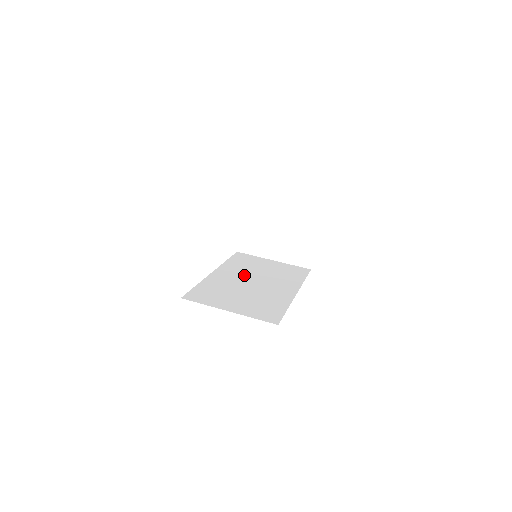
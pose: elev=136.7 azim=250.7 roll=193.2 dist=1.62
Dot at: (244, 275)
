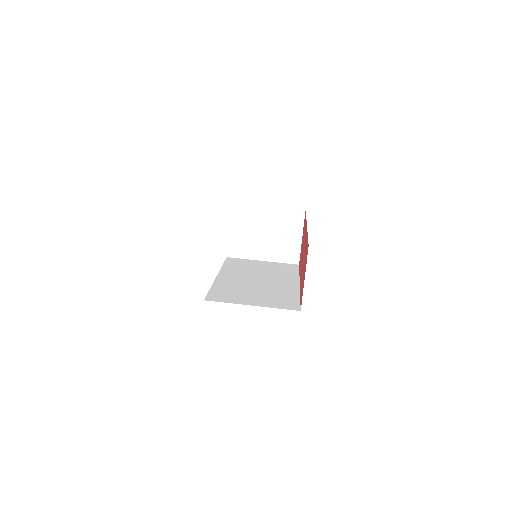
Dot at: (246, 275)
